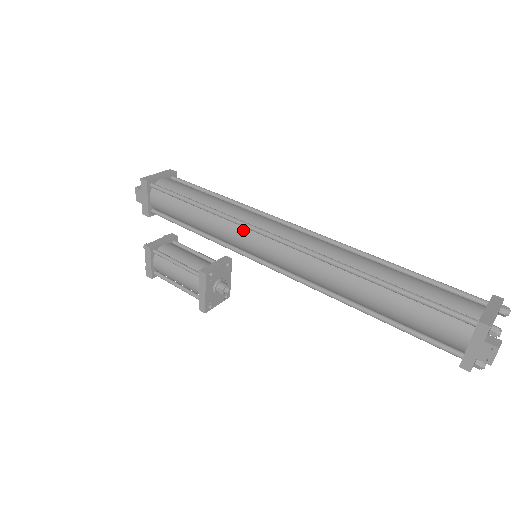
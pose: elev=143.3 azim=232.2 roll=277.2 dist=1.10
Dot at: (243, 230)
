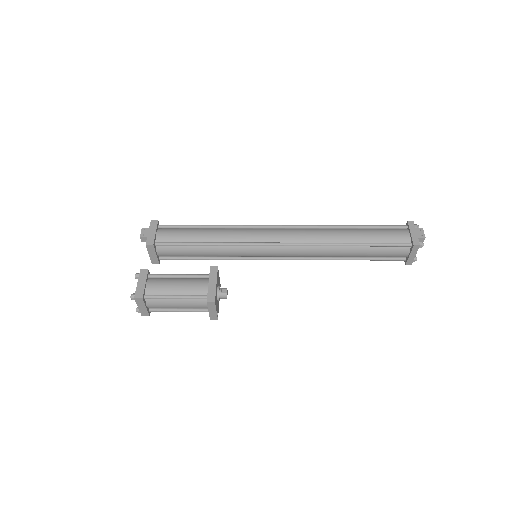
Dot at: (252, 229)
